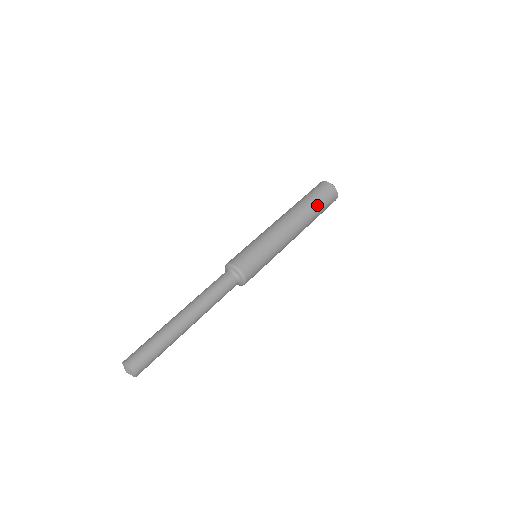
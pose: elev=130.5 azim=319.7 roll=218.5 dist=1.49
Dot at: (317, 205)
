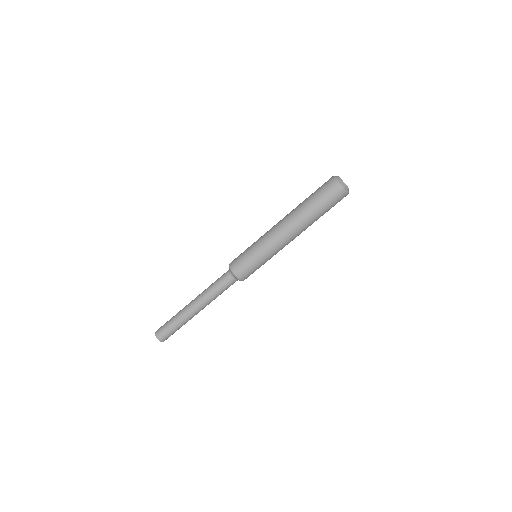
Dot at: (317, 208)
